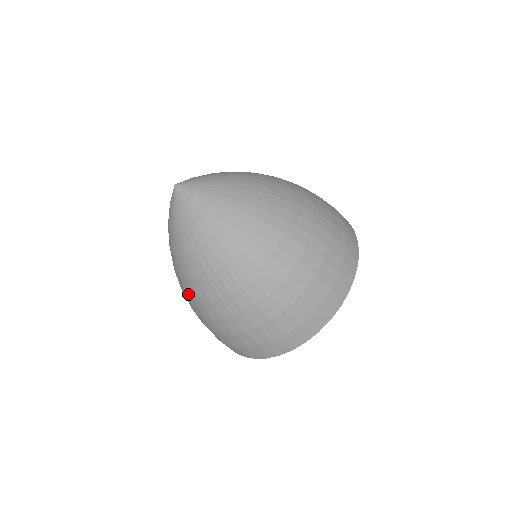
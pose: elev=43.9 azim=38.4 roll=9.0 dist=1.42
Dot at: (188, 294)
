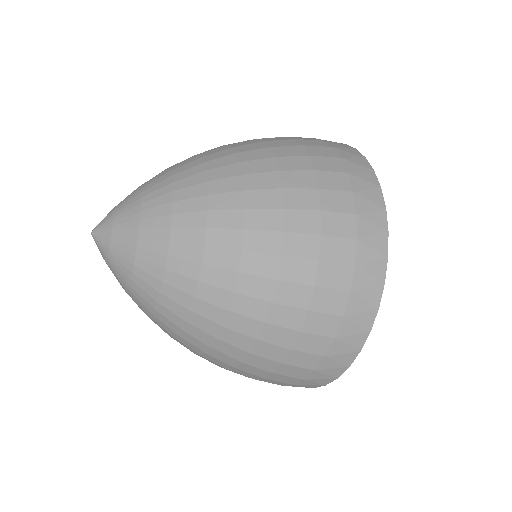
Dot at: occluded
